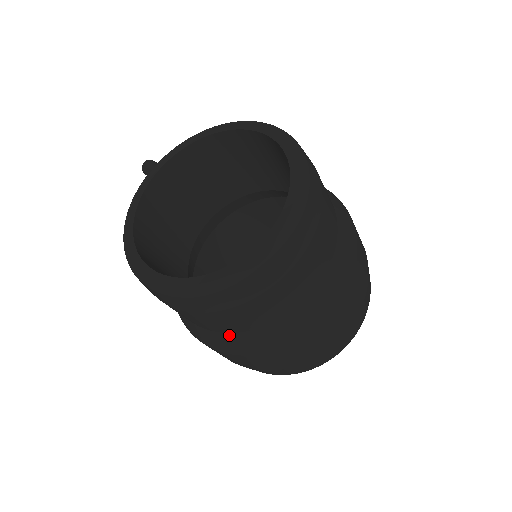
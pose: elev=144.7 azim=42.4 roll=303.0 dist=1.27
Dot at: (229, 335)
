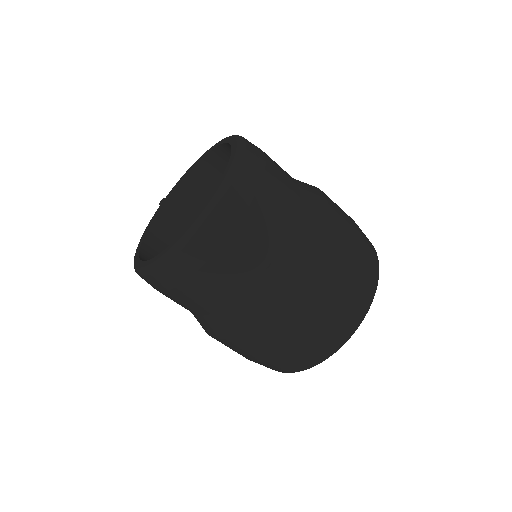
Dot at: (217, 314)
